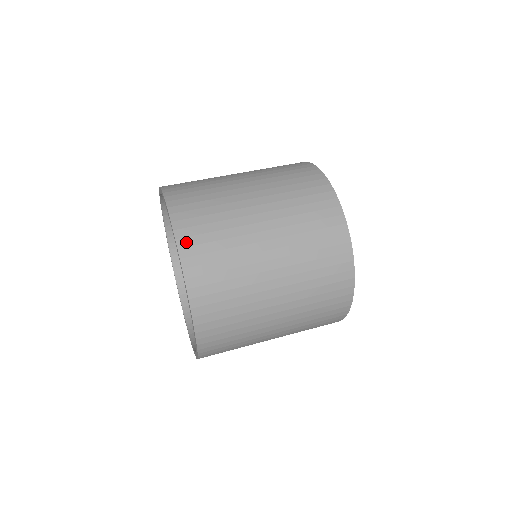
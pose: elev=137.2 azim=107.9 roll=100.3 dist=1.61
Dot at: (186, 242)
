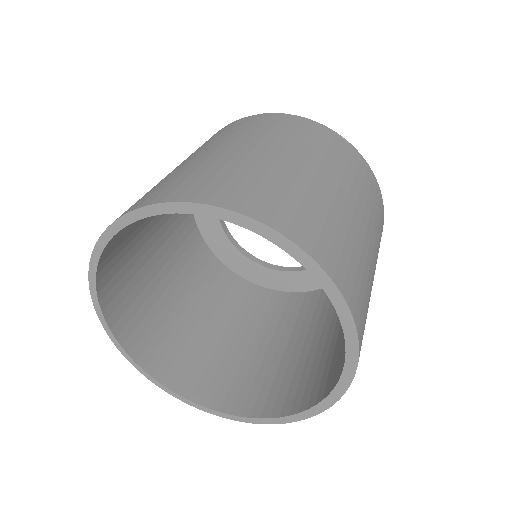
Dot at: (308, 242)
